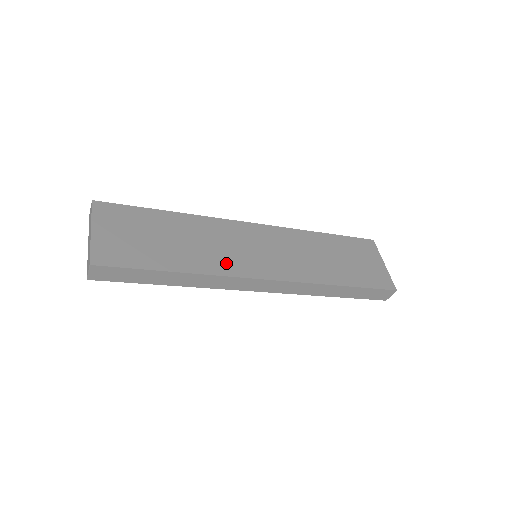
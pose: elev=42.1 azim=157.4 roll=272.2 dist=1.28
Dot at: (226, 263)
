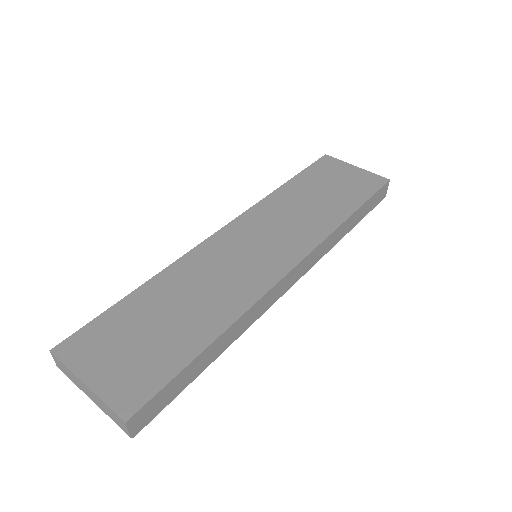
Dot at: (245, 287)
